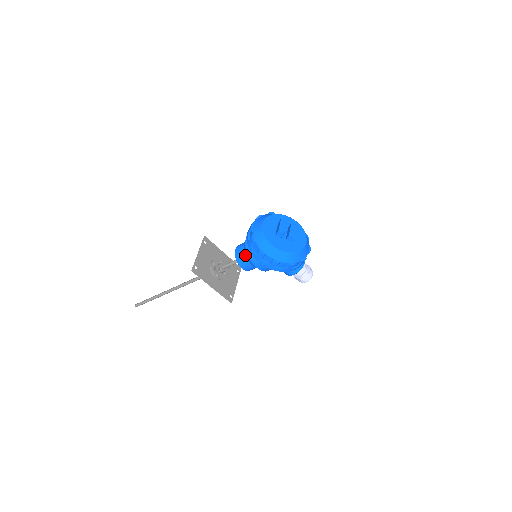
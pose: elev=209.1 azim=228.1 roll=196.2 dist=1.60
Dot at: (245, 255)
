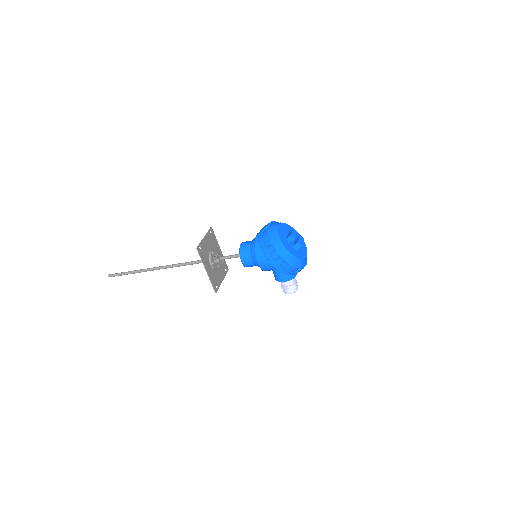
Dot at: (250, 250)
